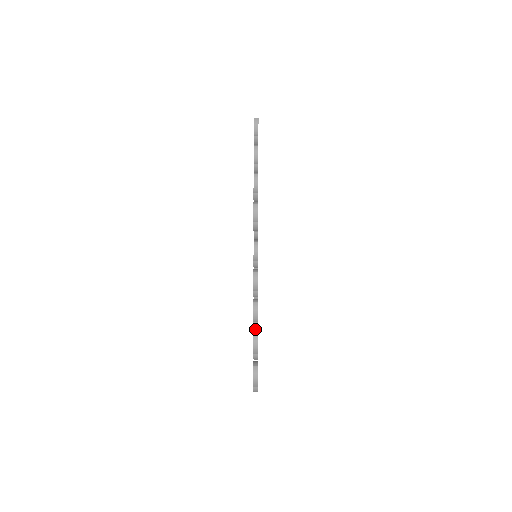
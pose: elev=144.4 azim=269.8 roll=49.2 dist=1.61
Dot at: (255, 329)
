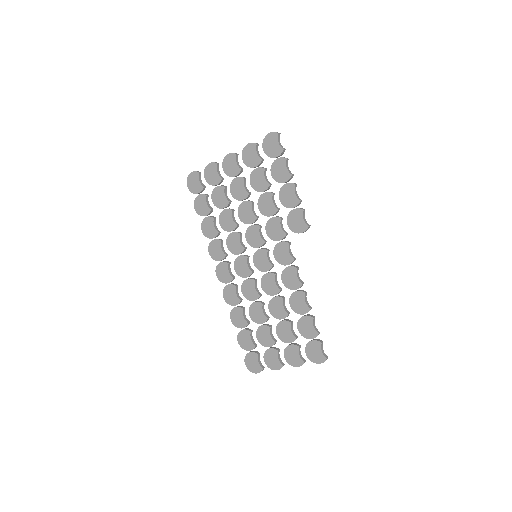
Dot at: (307, 315)
